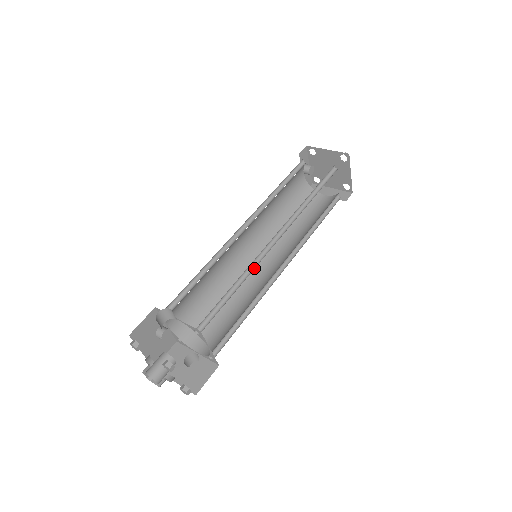
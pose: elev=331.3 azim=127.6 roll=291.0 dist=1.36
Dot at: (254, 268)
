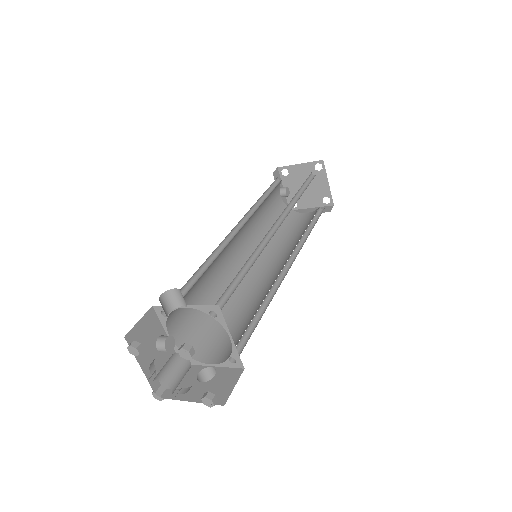
Dot at: (261, 252)
